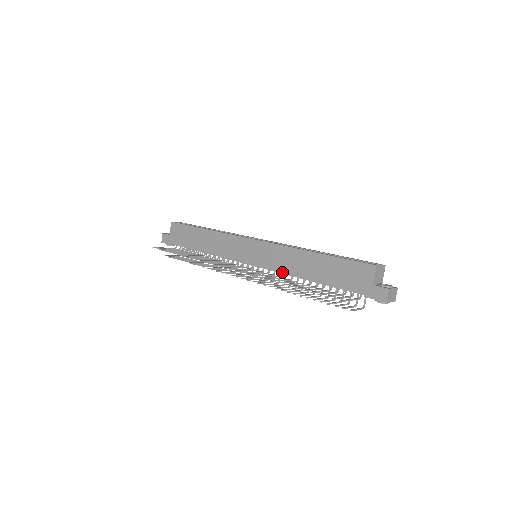
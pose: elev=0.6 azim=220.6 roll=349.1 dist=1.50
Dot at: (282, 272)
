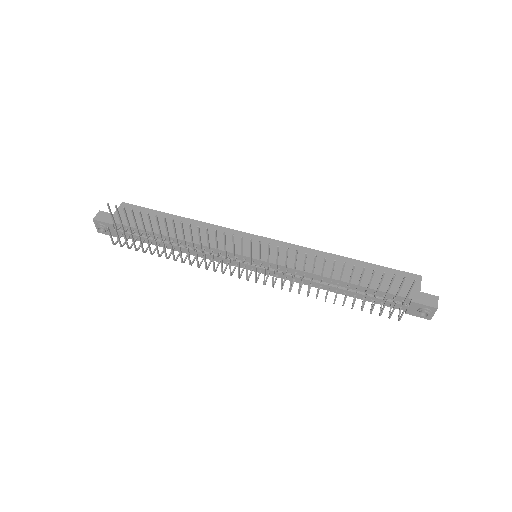
Dot at: (301, 270)
